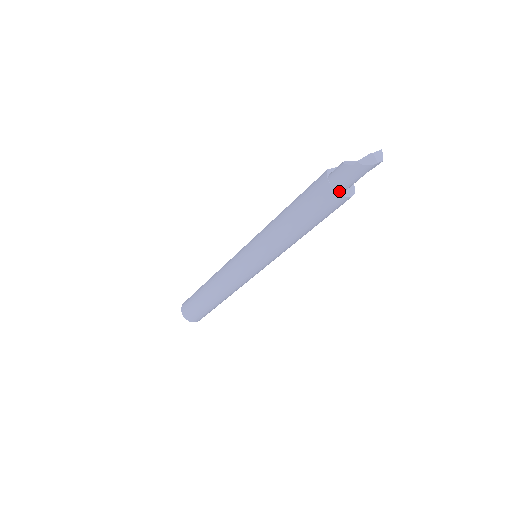
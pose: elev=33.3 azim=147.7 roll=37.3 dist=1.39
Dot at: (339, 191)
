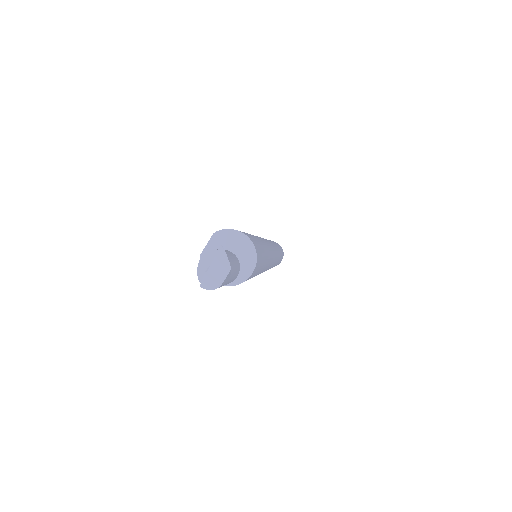
Dot at: (229, 283)
